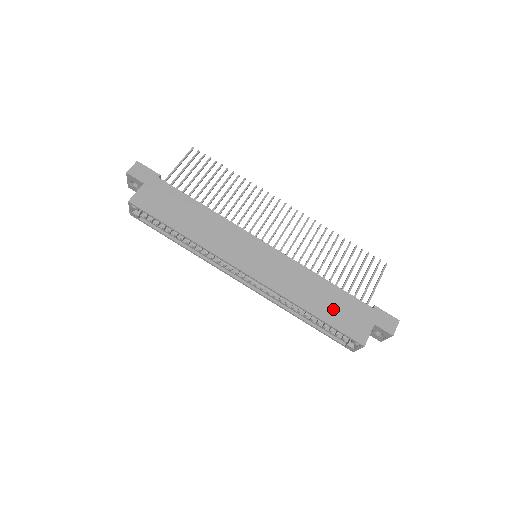
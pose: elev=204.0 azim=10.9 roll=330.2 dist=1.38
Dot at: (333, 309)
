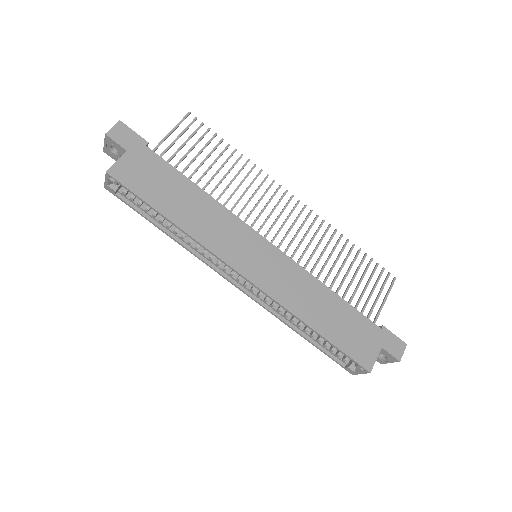
Dot at: (340, 327)
